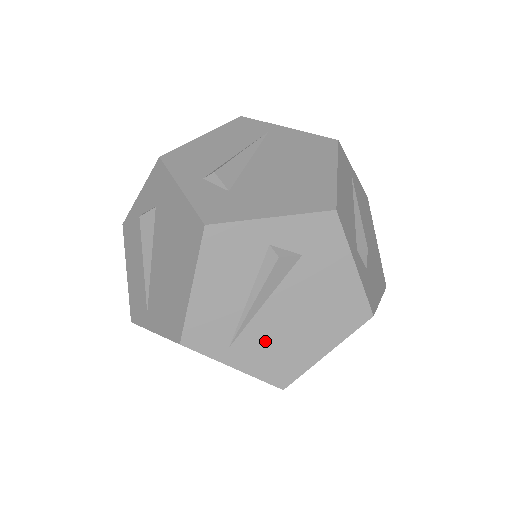
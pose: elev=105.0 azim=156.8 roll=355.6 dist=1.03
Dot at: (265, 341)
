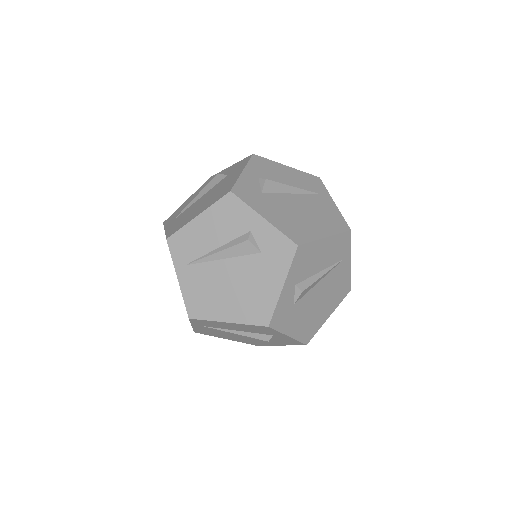
Dot at: (204, 280)
